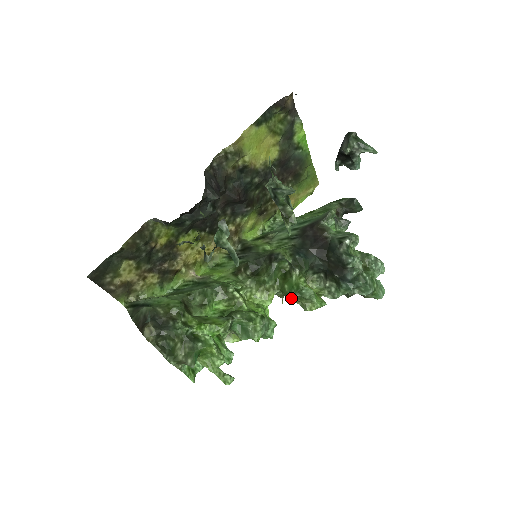
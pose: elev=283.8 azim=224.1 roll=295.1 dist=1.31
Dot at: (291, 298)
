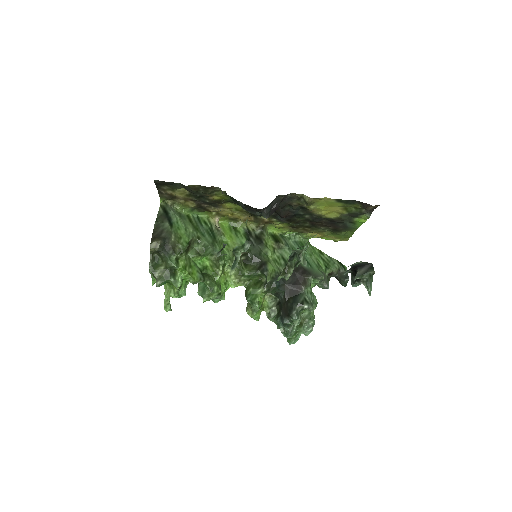
Dot at: (246, 298)
